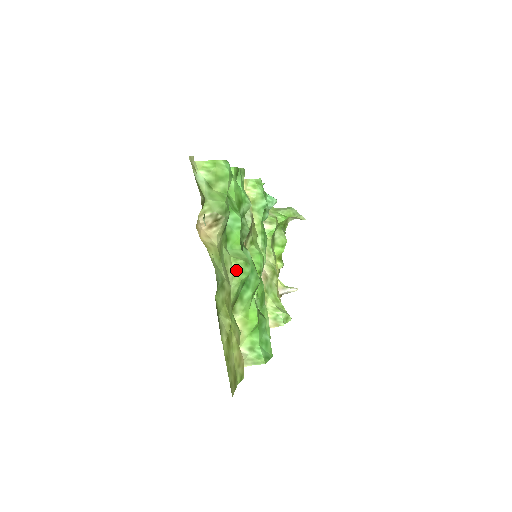
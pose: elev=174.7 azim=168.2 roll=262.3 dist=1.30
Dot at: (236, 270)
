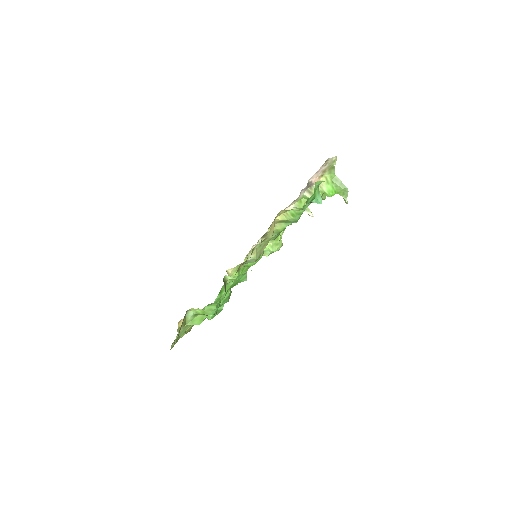
Dot at: occluded
